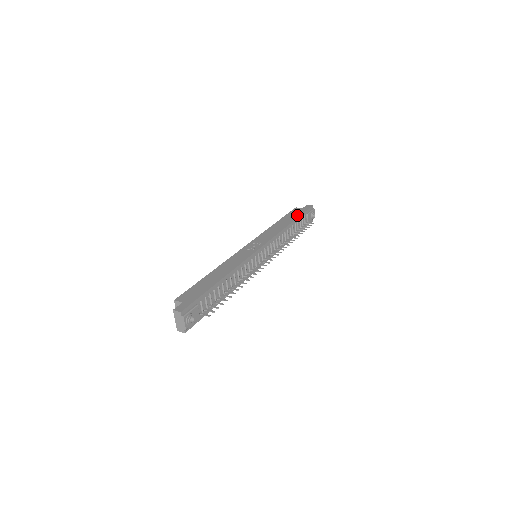
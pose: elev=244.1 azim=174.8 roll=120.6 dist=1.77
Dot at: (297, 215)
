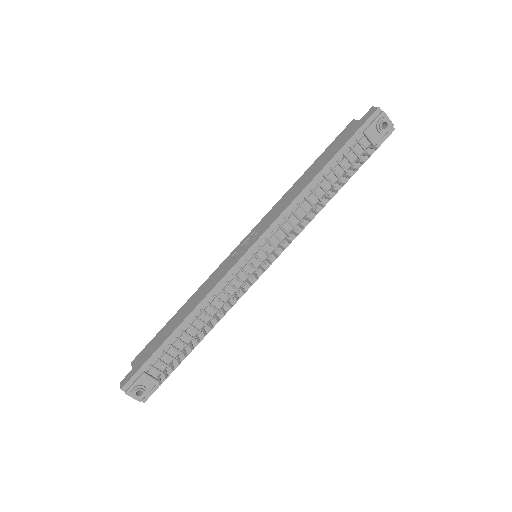
Dot at: (338, 147)
